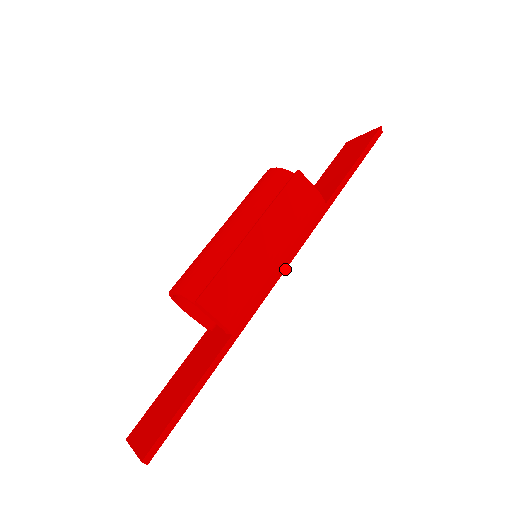
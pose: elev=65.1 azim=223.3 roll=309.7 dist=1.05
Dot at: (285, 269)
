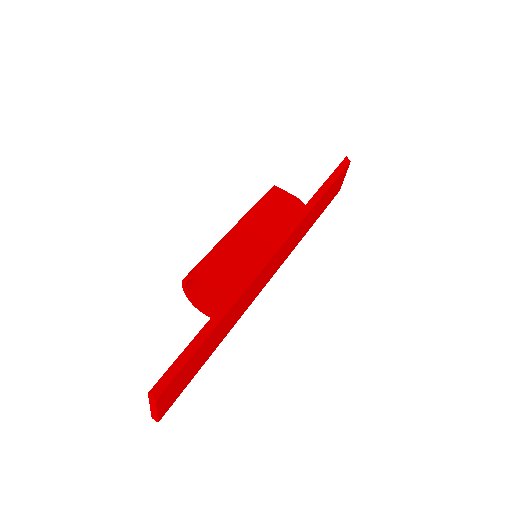
Dot at: (276, 251)
